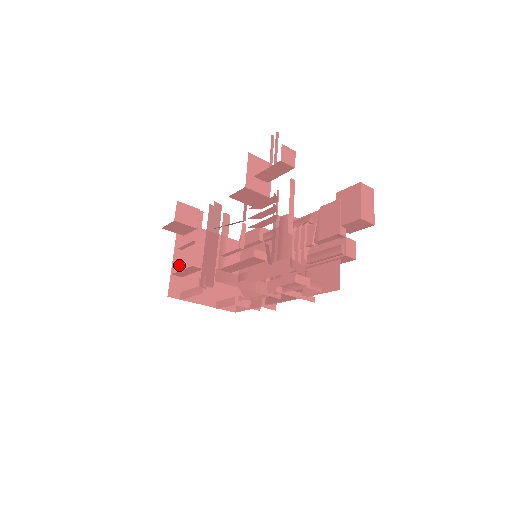
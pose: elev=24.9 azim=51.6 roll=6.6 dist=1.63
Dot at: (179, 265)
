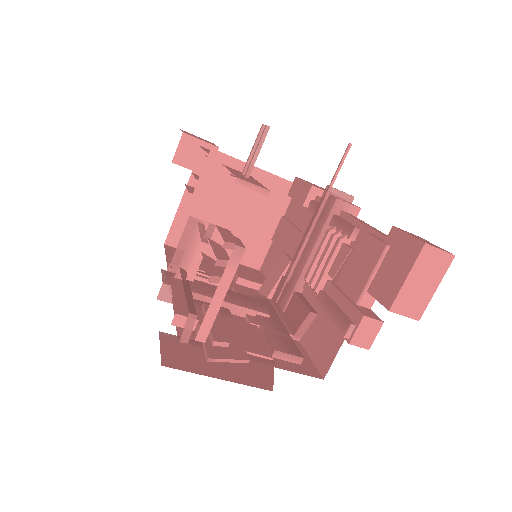
Dot at: occluded
